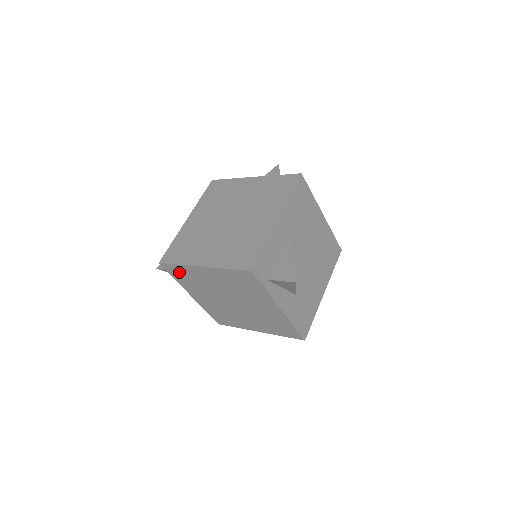
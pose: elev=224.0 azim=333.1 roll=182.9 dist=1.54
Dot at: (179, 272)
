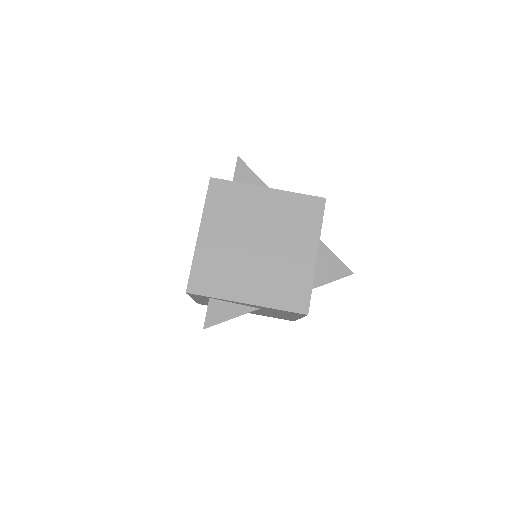
Dot at: (204, 276)
